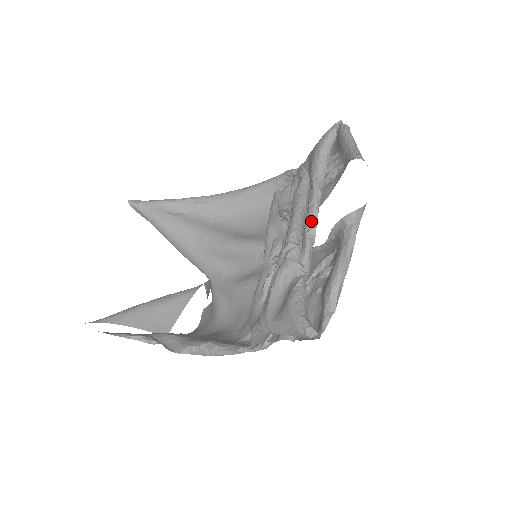
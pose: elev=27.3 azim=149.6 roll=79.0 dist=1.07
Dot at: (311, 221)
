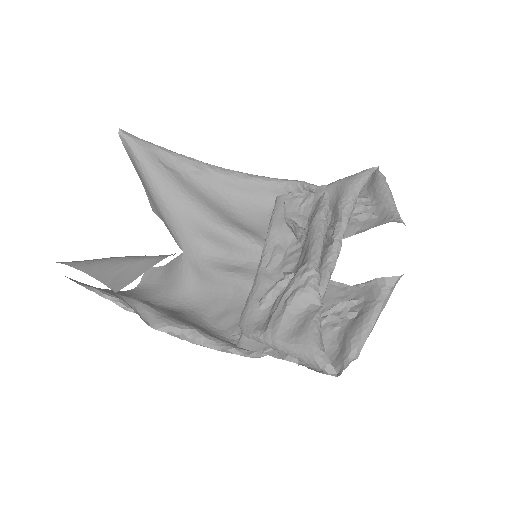
Dot at: (334, 254)
